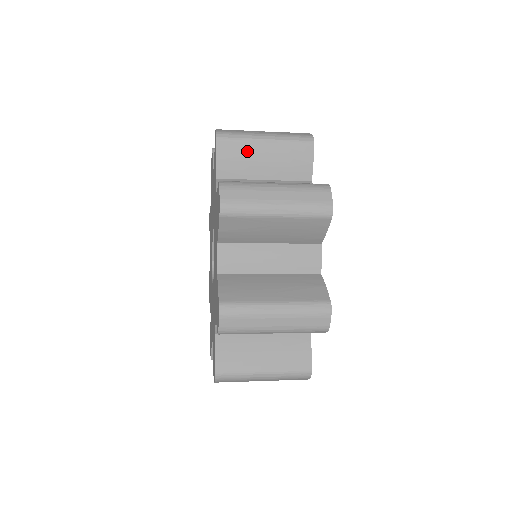
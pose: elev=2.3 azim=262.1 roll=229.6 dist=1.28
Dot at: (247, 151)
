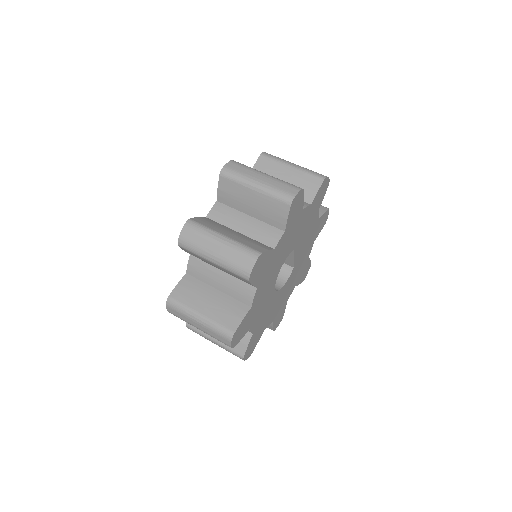
Dot at: (239, 191)
